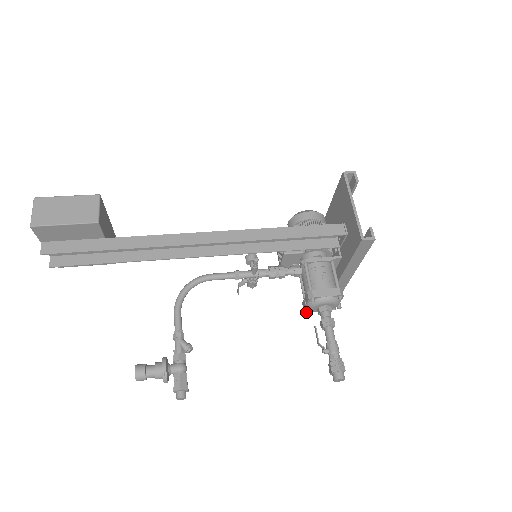
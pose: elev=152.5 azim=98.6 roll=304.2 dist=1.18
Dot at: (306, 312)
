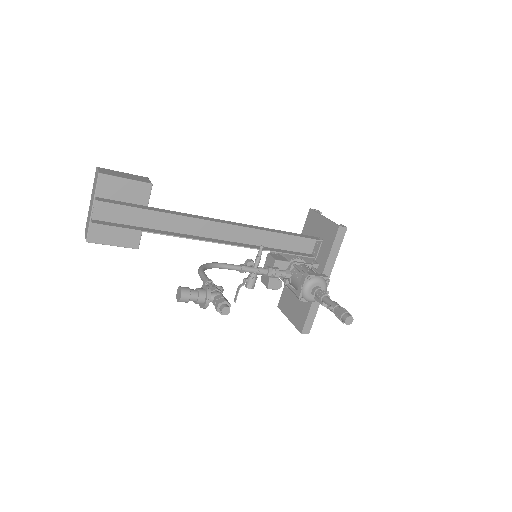
Dot at: (301, 300)
